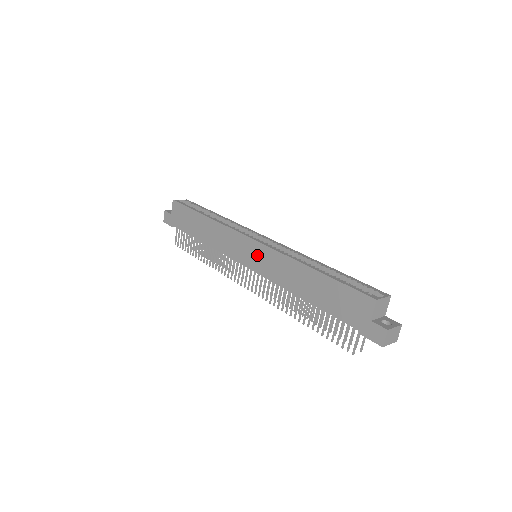
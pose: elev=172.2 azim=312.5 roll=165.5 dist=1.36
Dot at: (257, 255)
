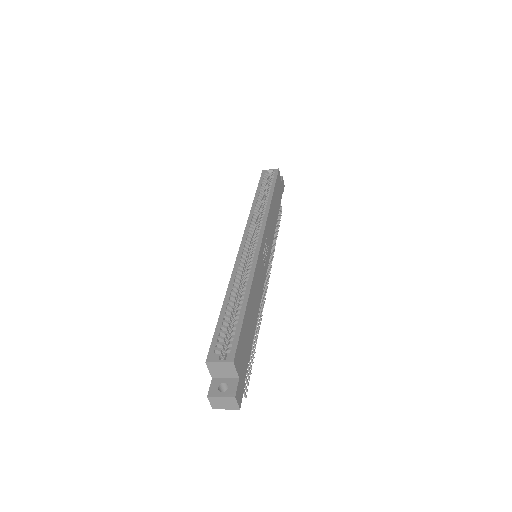
Dot at: occluded
